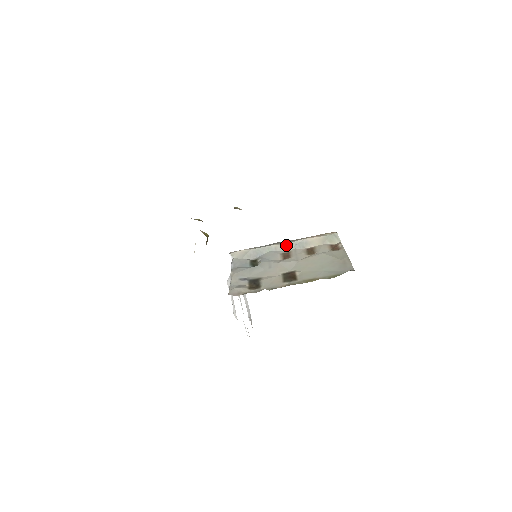
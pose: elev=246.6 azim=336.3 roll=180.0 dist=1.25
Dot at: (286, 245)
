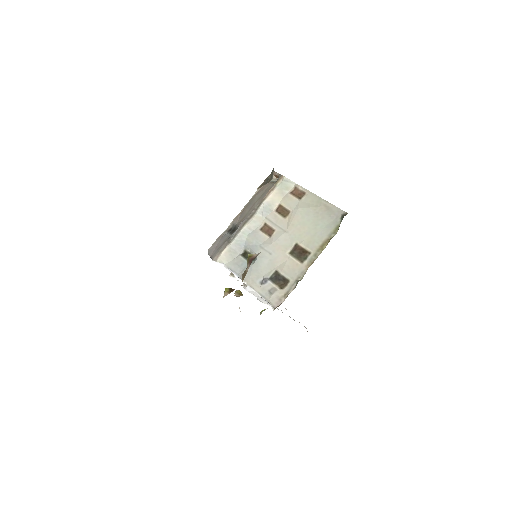
Dot at: (255, 219)
